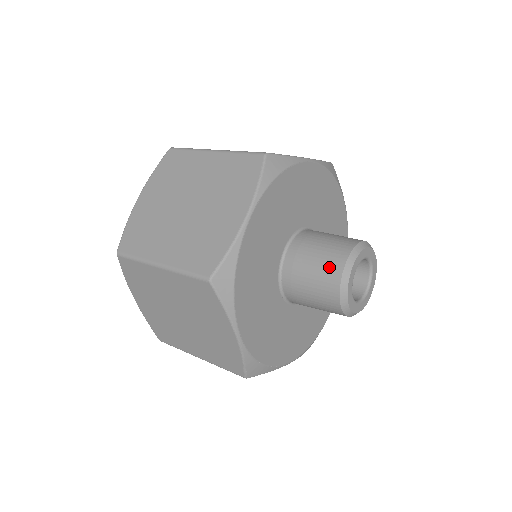
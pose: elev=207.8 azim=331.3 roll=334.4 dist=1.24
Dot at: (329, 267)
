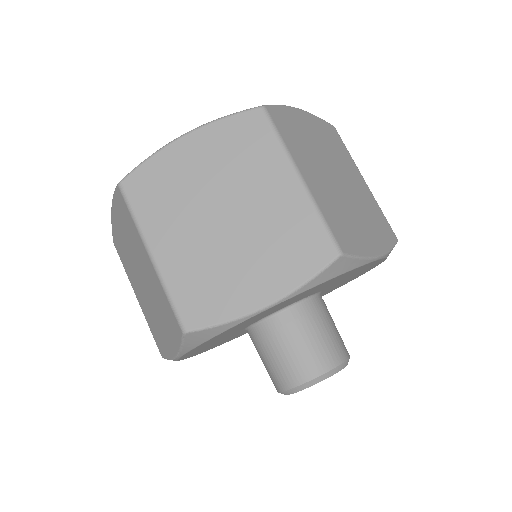
Dot at: (299, 367)
